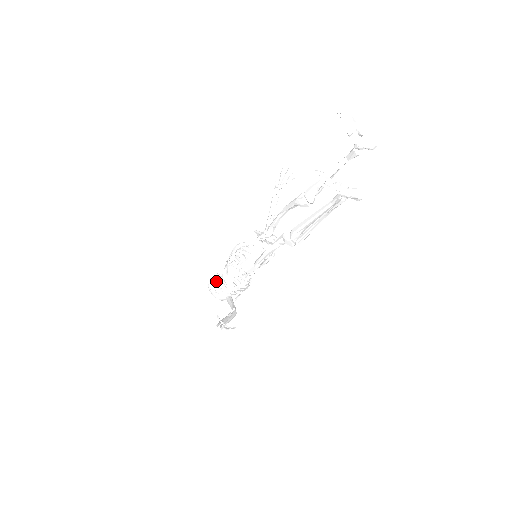
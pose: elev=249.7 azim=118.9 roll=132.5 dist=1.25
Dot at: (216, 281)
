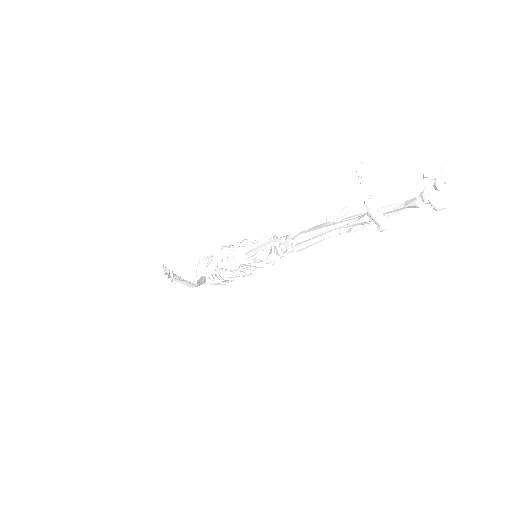
Dot at: (209, 260)
